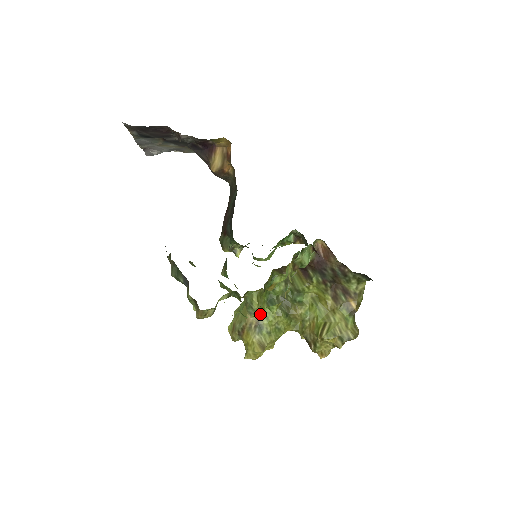
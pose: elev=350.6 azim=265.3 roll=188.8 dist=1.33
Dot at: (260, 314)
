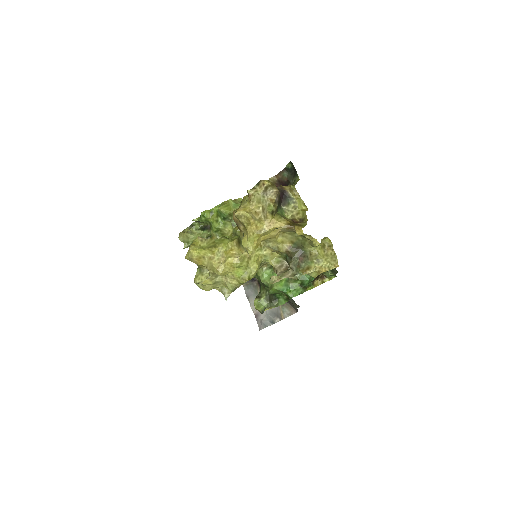
Dot at: occluded
